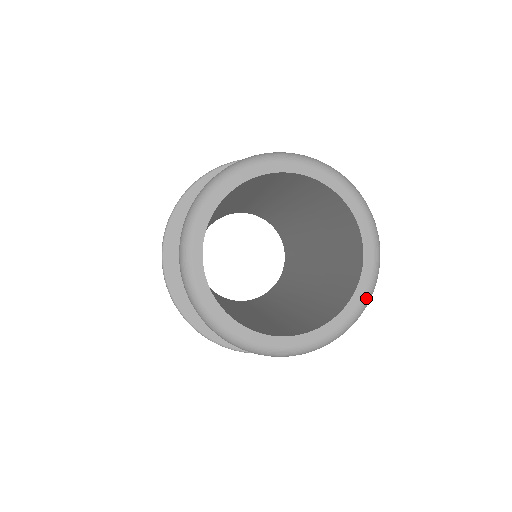
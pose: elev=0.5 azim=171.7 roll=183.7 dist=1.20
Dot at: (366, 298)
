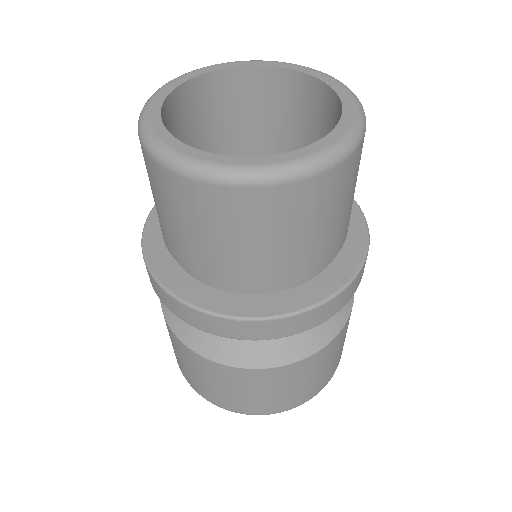
Dot at: (337, 80)
